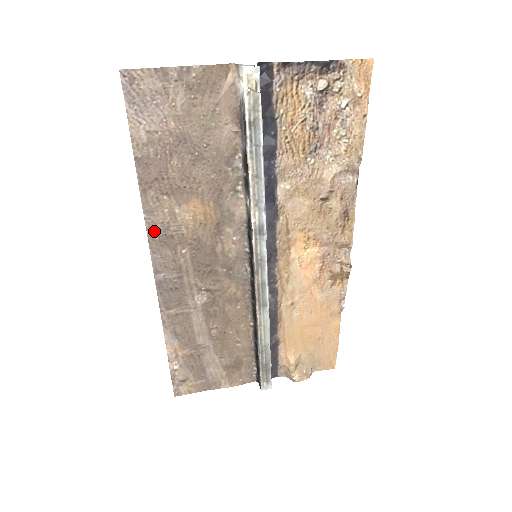
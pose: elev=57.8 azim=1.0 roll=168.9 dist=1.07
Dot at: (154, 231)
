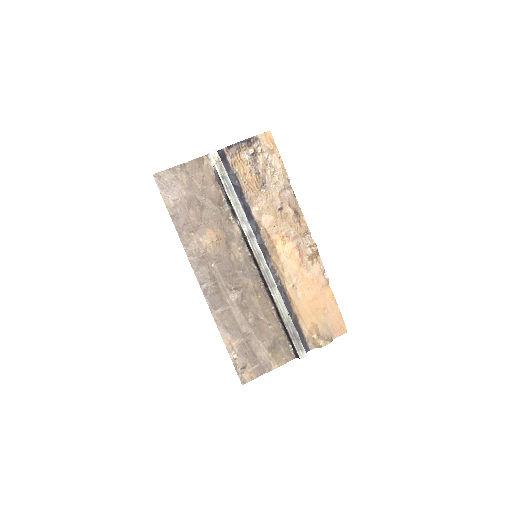
Dot at: (192, 257)
